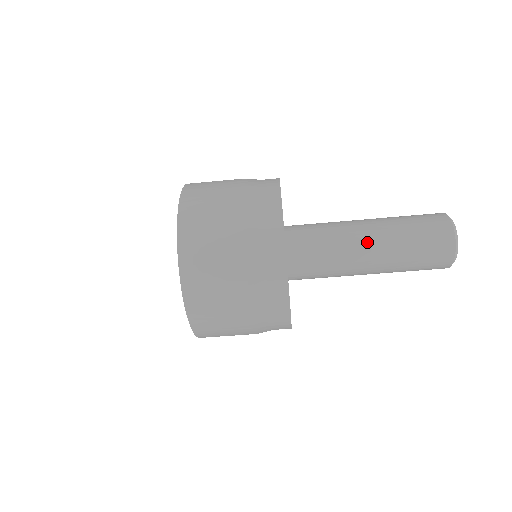
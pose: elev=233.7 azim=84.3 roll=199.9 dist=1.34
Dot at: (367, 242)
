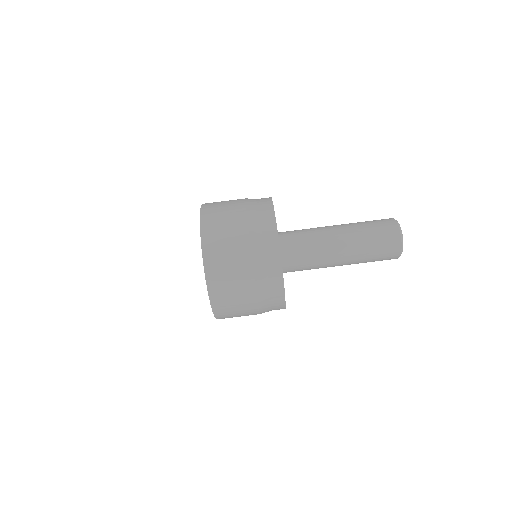
Dot at: (337, 240)
